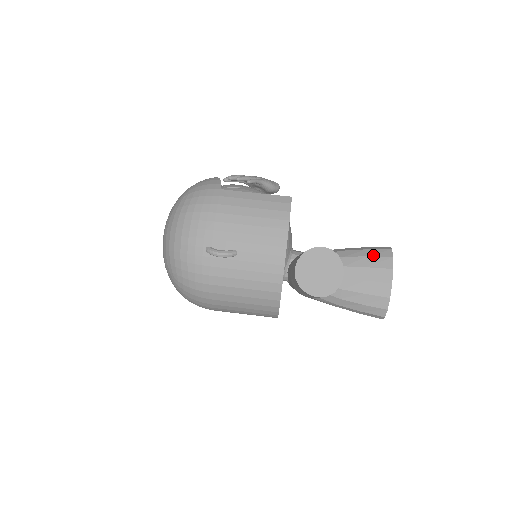
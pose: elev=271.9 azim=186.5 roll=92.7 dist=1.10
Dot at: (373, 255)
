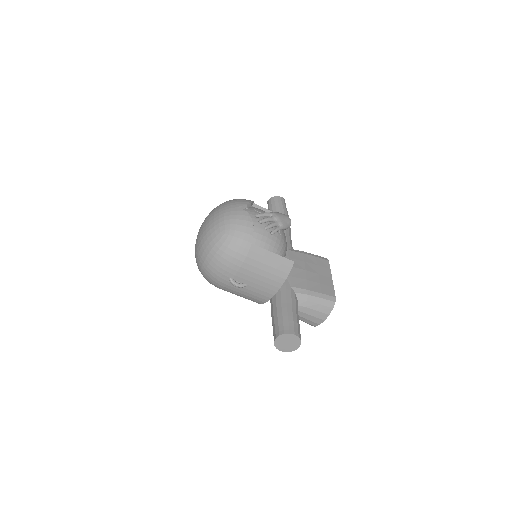
Dot at: (323, 304)
